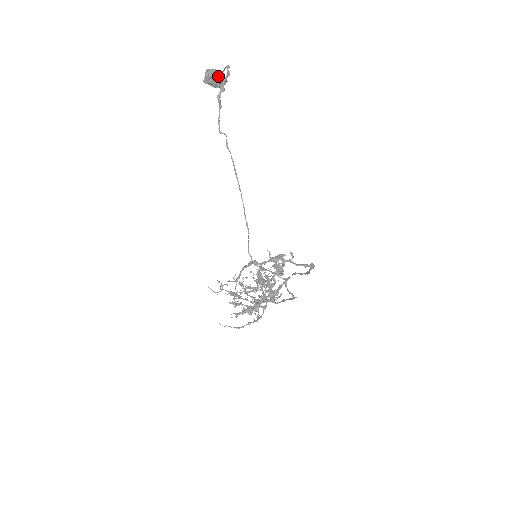
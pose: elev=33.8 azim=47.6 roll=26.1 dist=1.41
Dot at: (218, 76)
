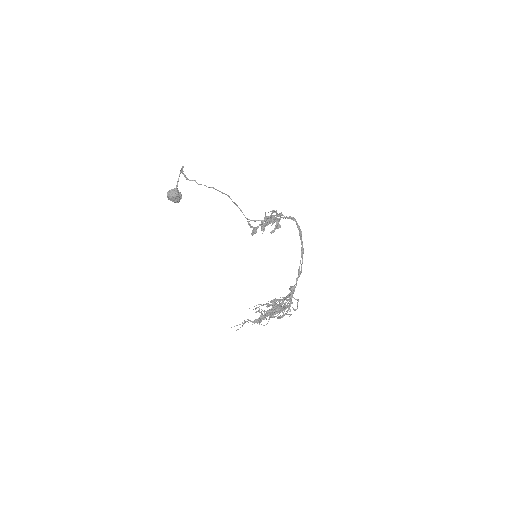
Dot at: (176, 188)
